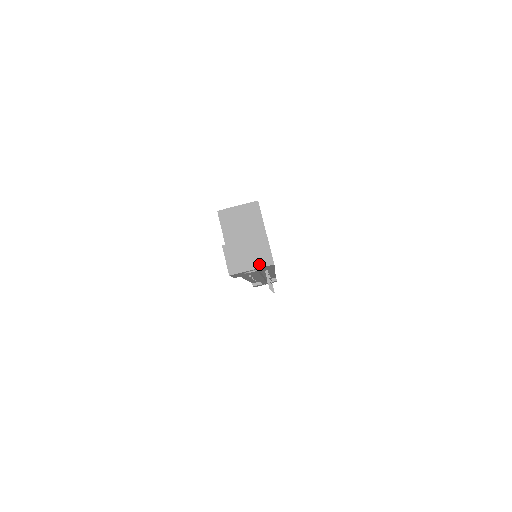
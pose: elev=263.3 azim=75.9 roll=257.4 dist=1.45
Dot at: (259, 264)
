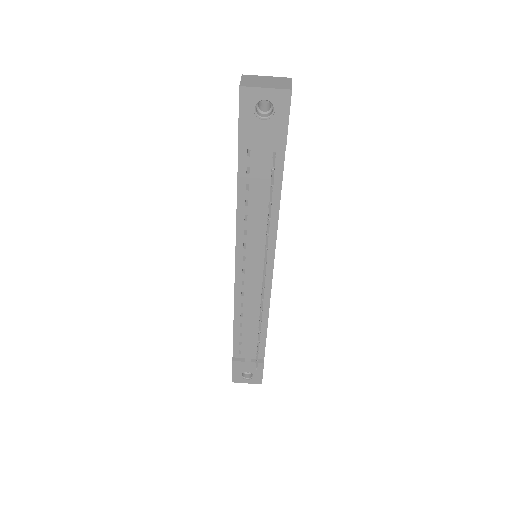
Dot at: (275, 87)
